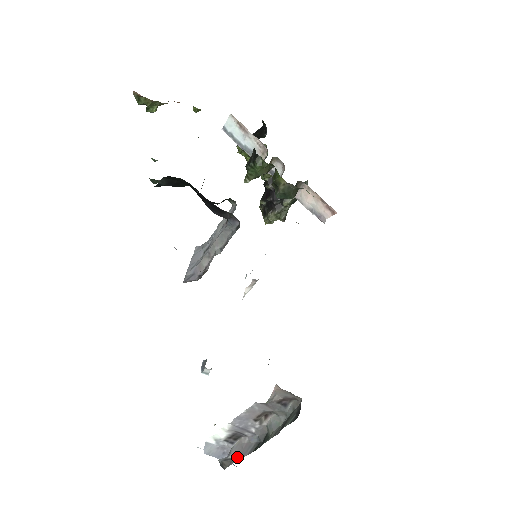
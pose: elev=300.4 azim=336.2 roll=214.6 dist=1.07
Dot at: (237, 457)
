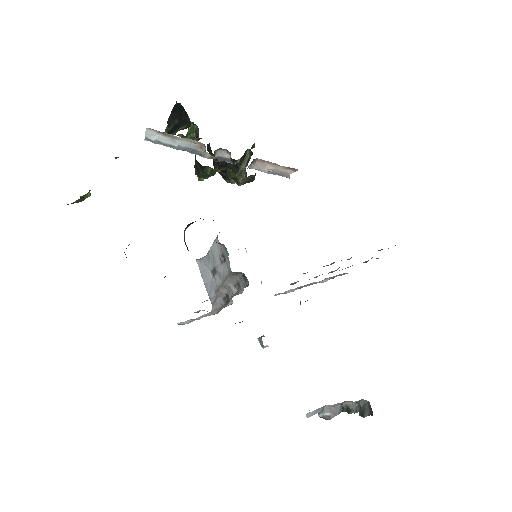
Dot at: (331, 415)
